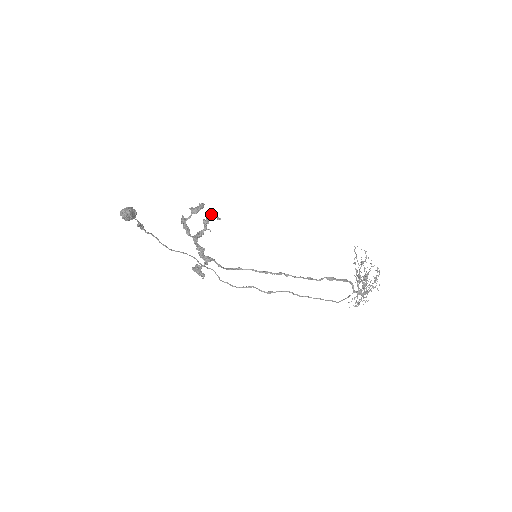
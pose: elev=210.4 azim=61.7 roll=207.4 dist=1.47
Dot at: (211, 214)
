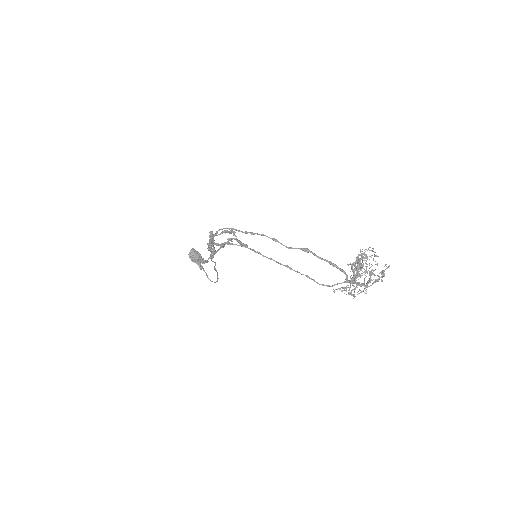
Dot at: (241, 242)
